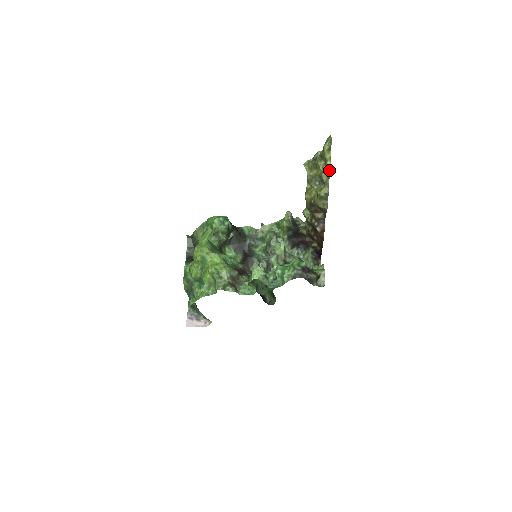
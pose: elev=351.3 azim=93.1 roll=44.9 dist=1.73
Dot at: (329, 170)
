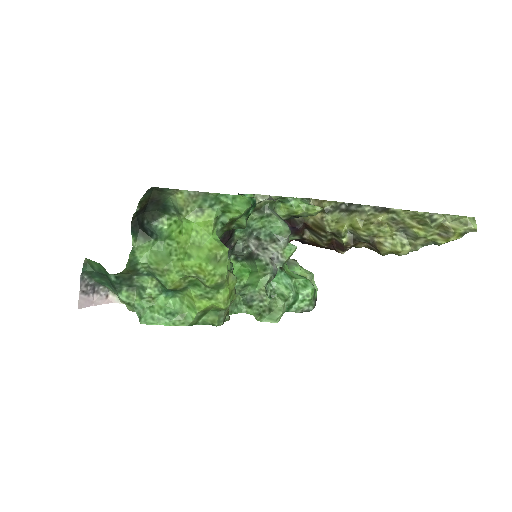
Dot at: (435, 244)
